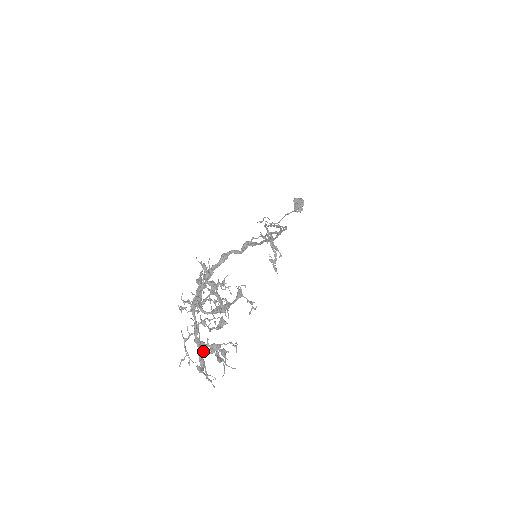
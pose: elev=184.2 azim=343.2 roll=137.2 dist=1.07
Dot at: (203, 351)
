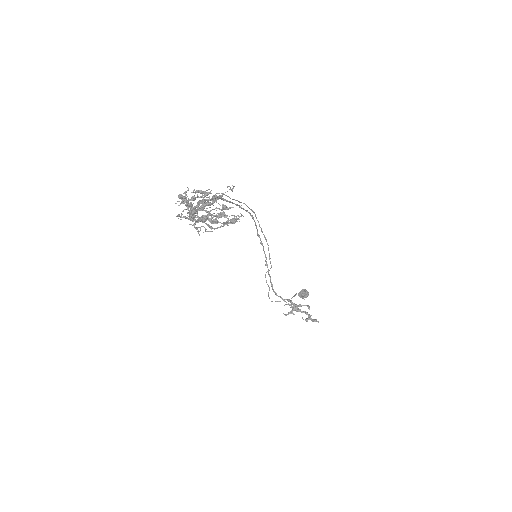
Dot at: occluded
